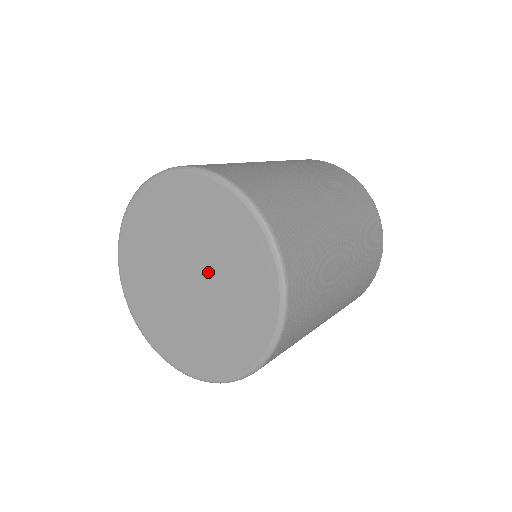
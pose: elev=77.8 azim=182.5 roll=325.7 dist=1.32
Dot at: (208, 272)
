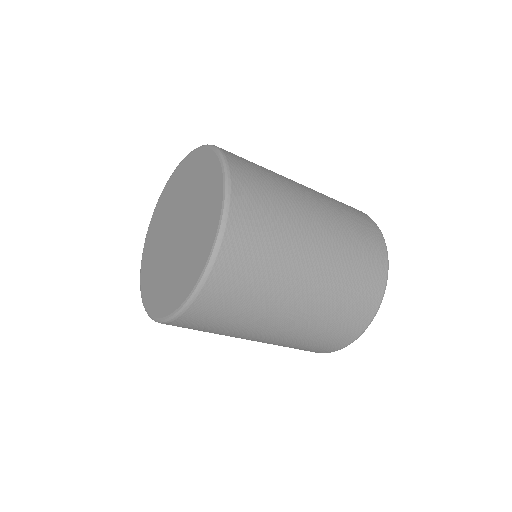
Dot at: (187, 217)
